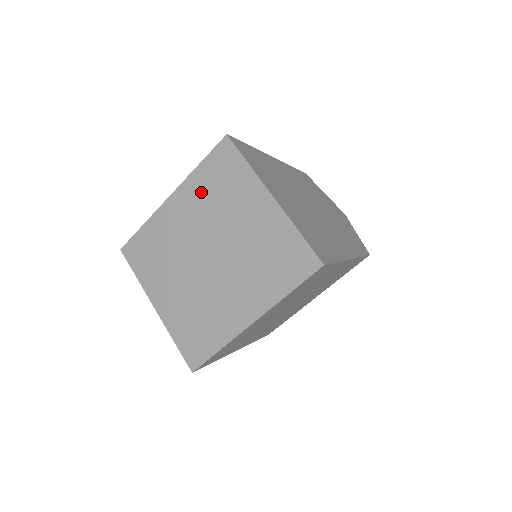
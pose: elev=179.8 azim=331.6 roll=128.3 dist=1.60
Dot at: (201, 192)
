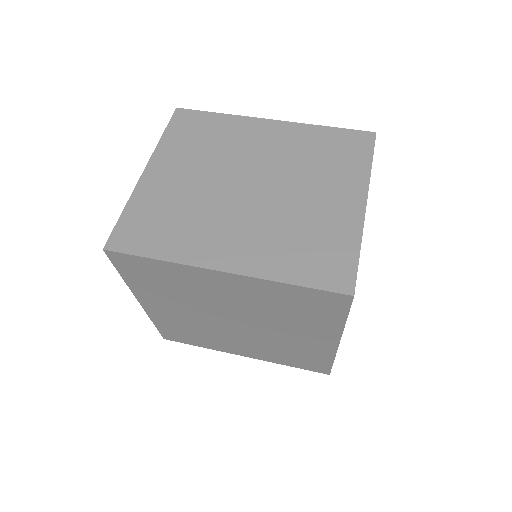
Dot at: (304, 142)
